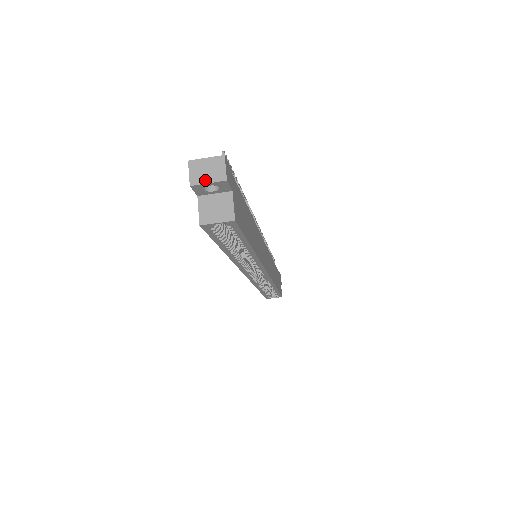
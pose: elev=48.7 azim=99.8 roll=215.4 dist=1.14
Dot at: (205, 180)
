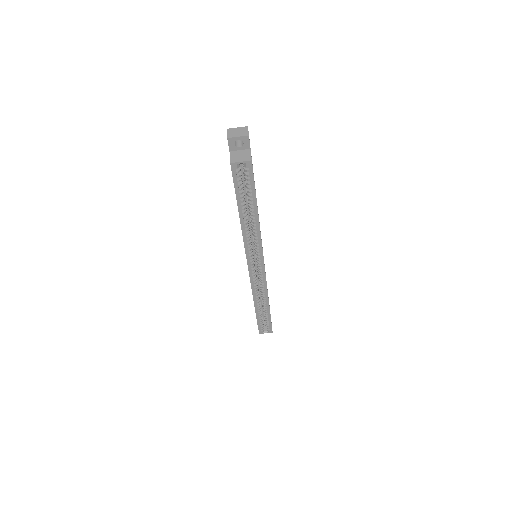
Dot at: (236, 136)
